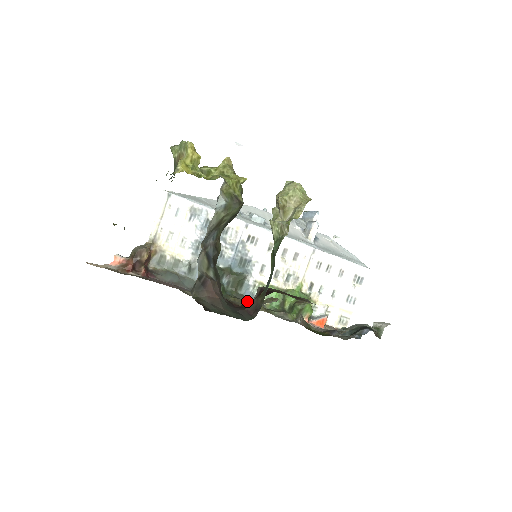
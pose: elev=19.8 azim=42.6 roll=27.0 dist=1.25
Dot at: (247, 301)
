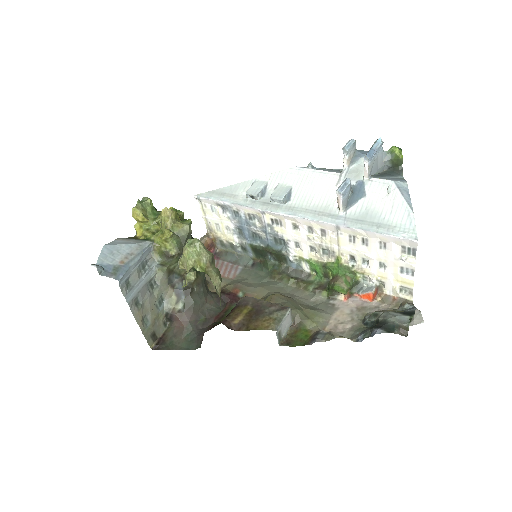
Dot at: (293, 274)
